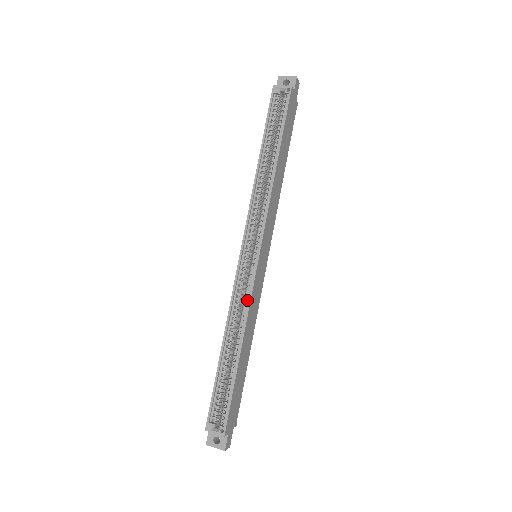
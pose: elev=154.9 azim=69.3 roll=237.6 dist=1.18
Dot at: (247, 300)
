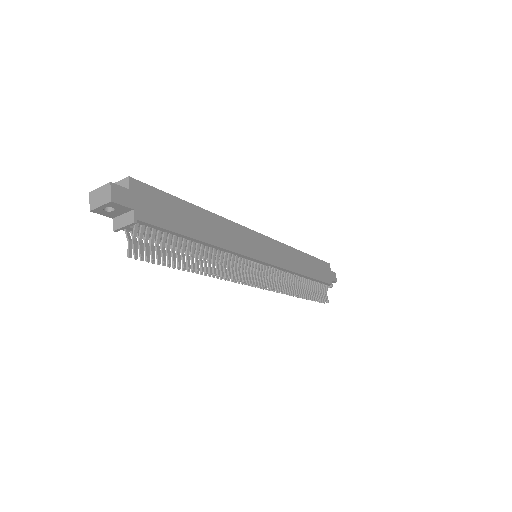
Dot at: (233, 226)
